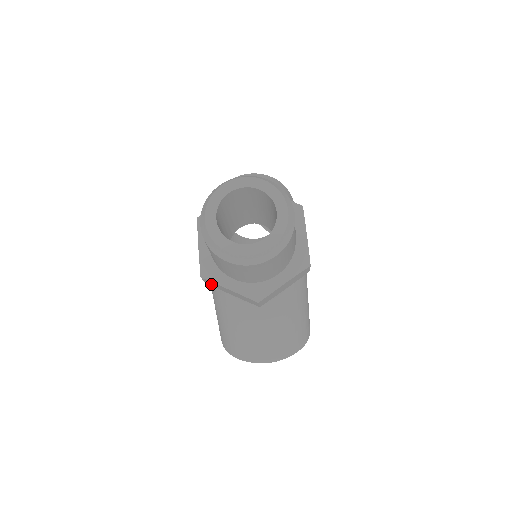
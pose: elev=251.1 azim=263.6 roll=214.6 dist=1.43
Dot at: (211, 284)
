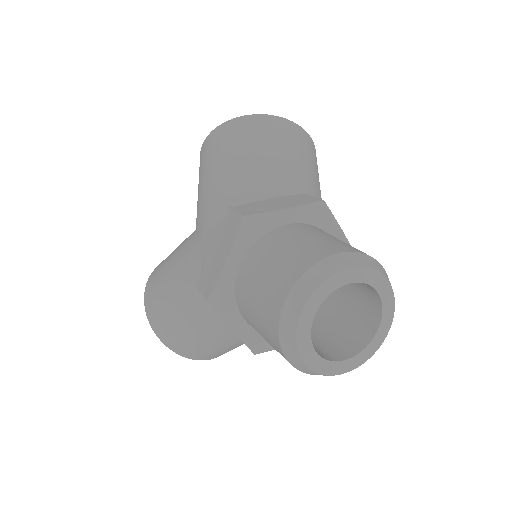
Dot at: occluded
